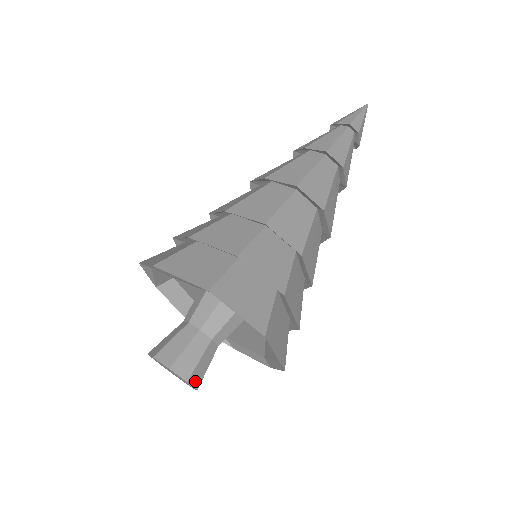
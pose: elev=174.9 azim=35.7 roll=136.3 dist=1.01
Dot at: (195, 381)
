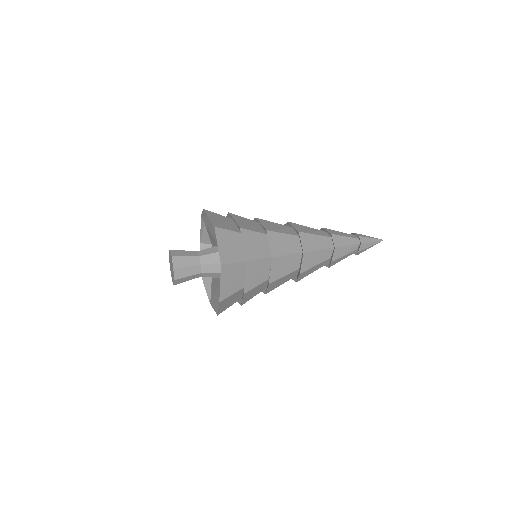
Dot at: (177, 274)
